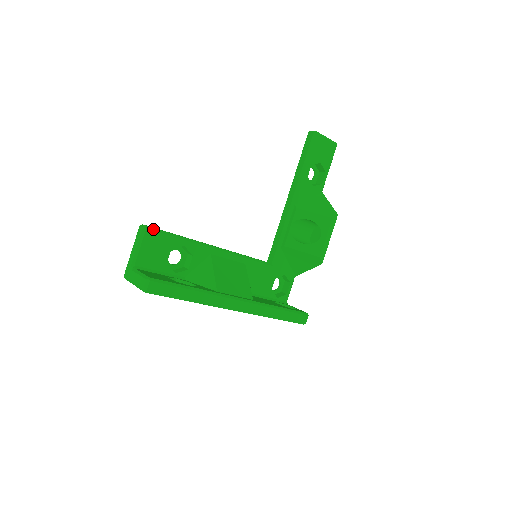
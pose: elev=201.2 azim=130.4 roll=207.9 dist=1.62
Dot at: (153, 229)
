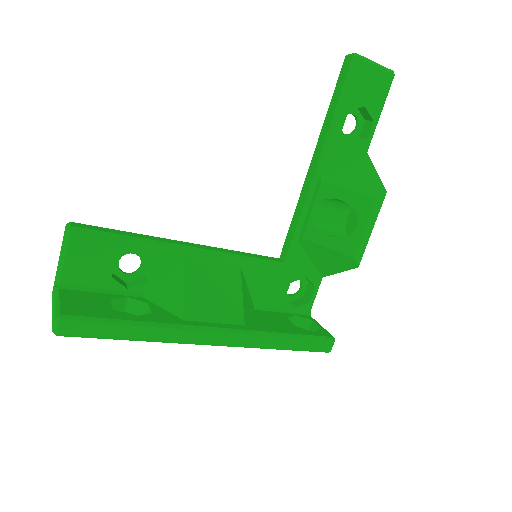
Dot at: (83, 230)
